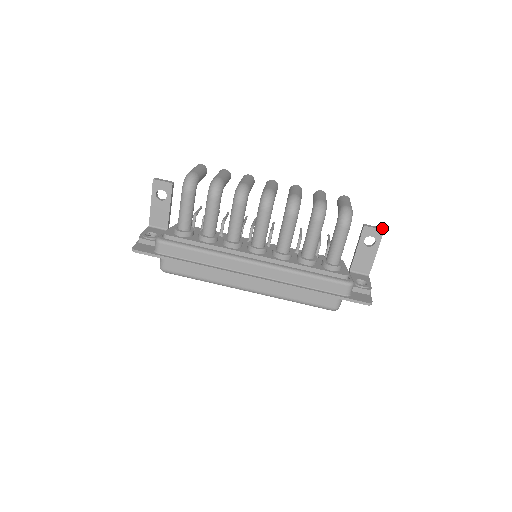
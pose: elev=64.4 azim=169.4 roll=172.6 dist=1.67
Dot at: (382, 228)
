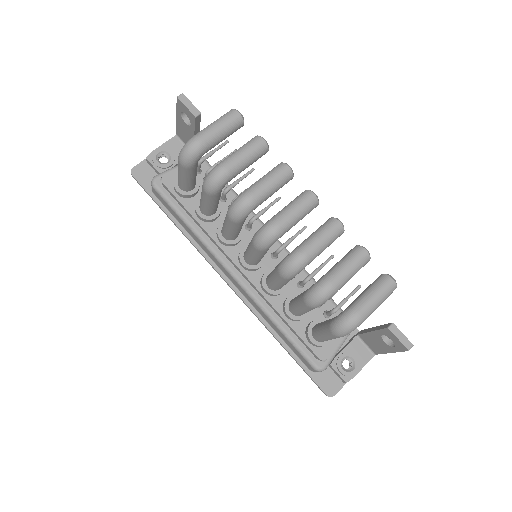
Dot at: (411, 345)
